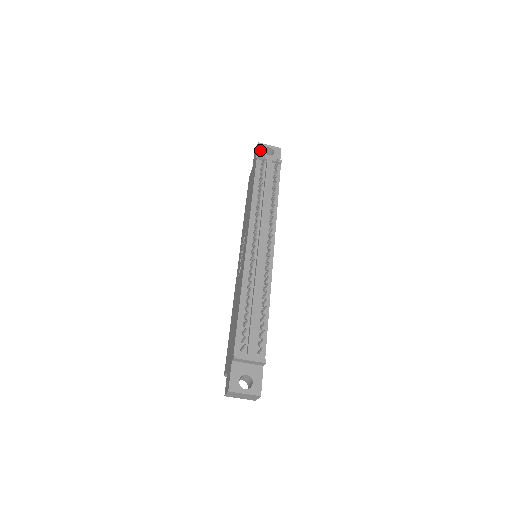
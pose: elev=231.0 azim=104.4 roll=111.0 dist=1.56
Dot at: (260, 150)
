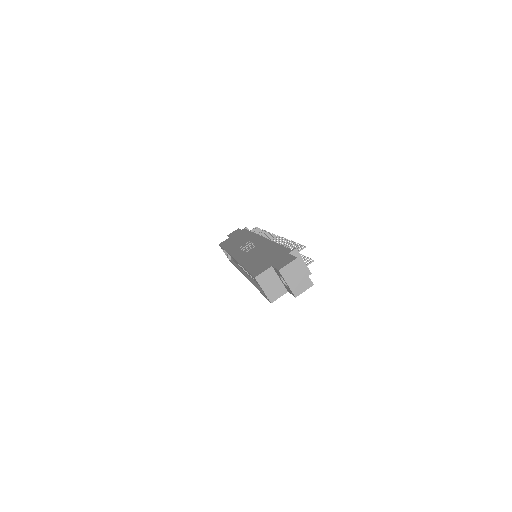
Dot at: occluded
